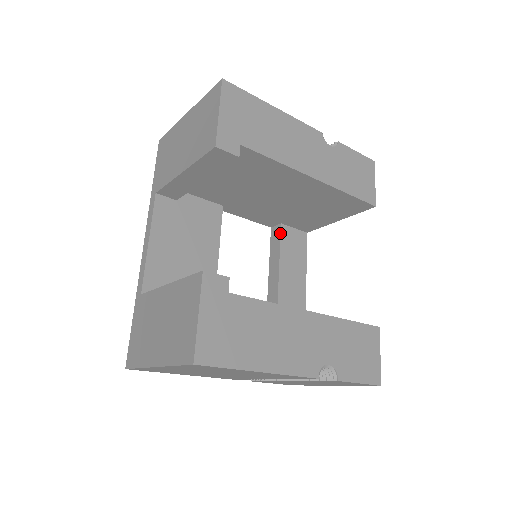
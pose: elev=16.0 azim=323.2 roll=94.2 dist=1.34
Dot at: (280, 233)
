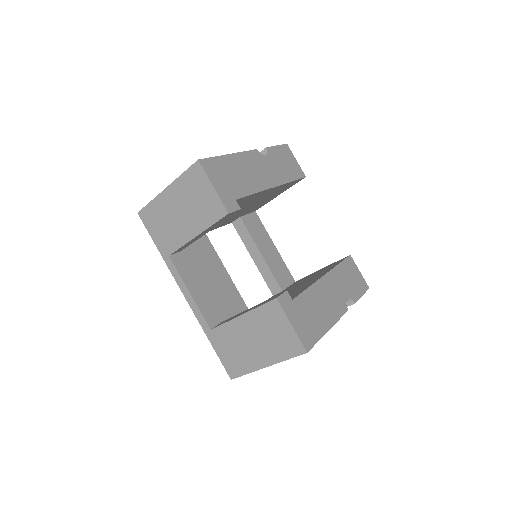
Dot at: (244, 224)
